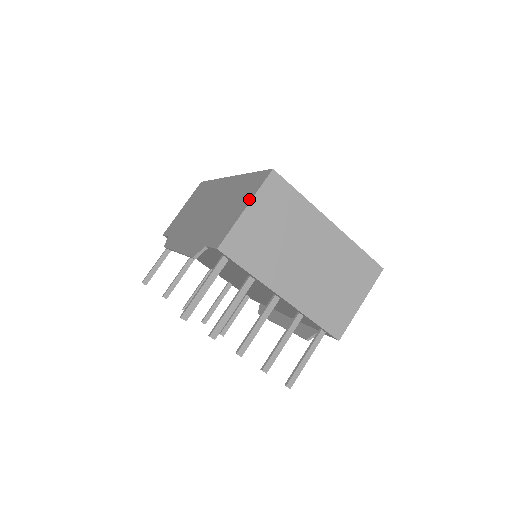
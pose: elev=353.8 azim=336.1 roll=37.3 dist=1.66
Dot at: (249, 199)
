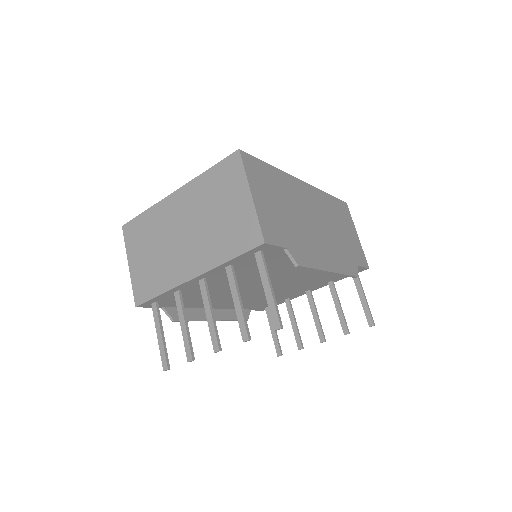
Dot at: occluded
